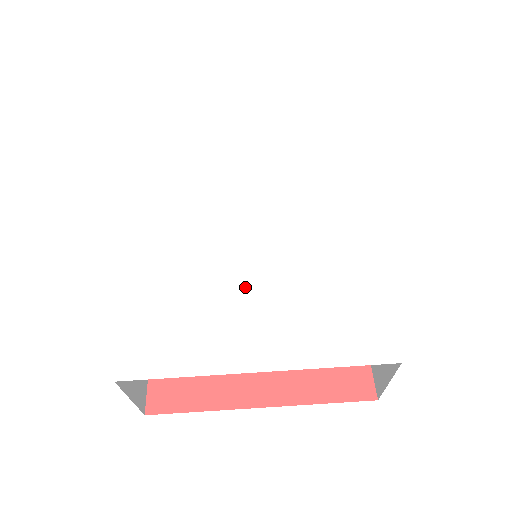
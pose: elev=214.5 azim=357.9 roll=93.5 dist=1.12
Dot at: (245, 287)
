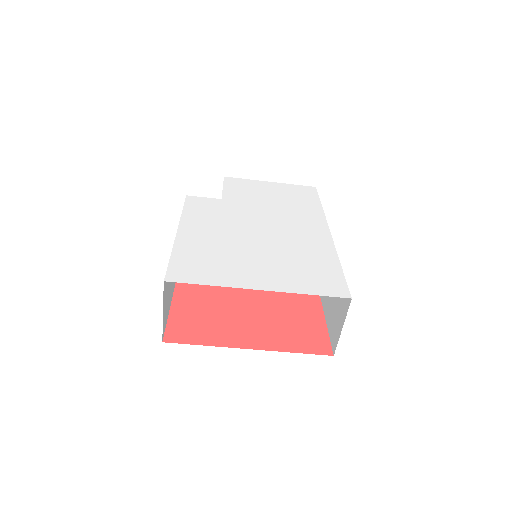
Dot at: (253, 254)
